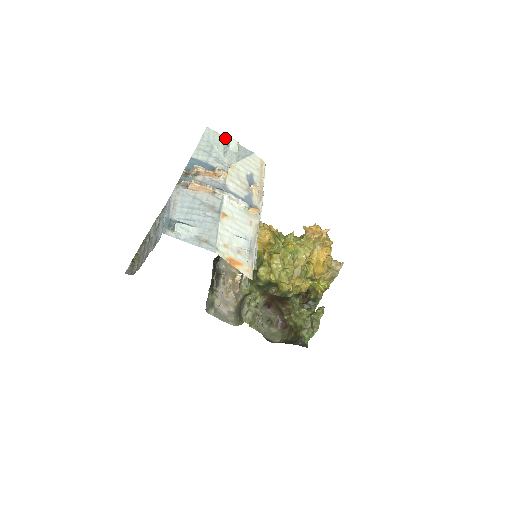
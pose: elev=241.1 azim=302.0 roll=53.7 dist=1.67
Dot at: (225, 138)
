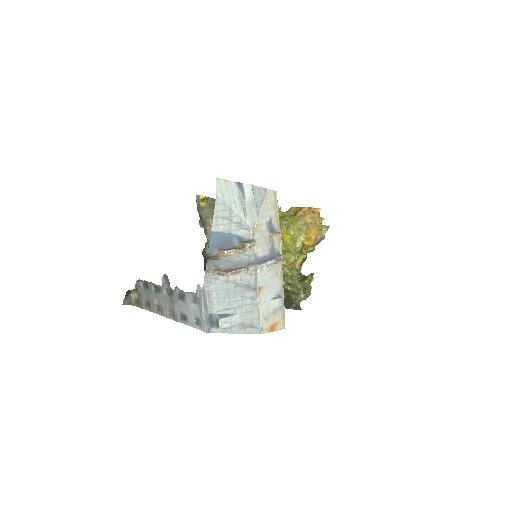
Dot at: (237, 185)
